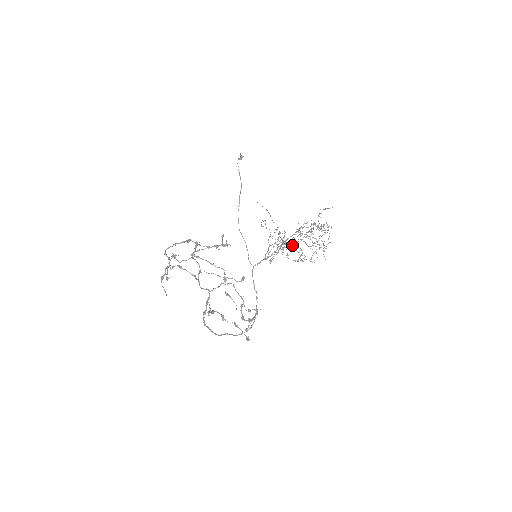
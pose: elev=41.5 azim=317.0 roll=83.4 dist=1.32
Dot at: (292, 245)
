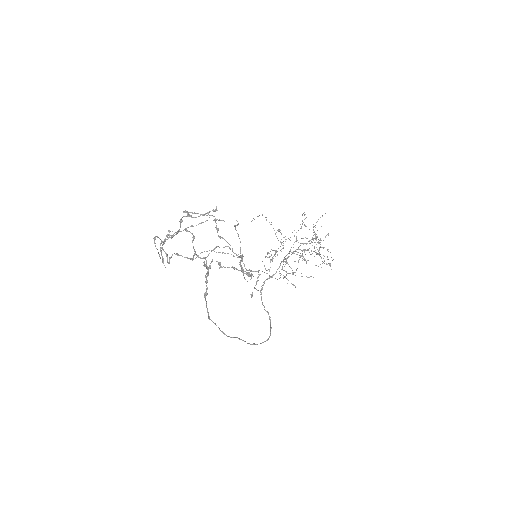
Dot at: occluded
